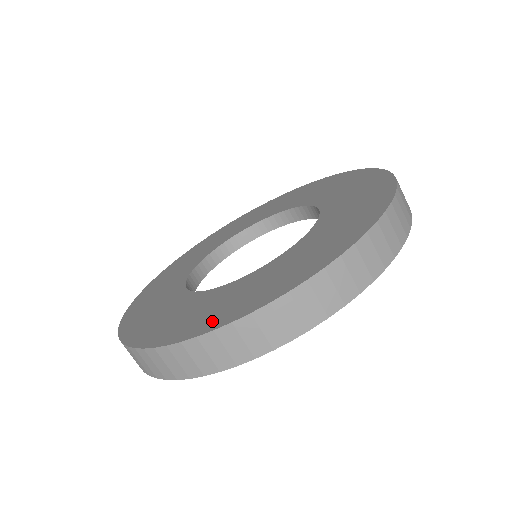
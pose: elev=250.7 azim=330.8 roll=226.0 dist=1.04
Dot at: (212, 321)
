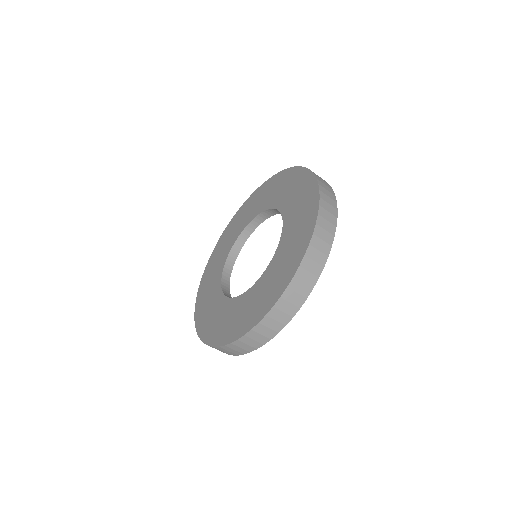
Dot at: (248, 323)
